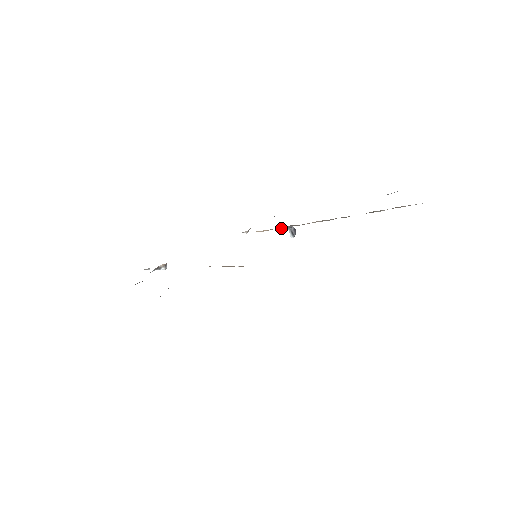
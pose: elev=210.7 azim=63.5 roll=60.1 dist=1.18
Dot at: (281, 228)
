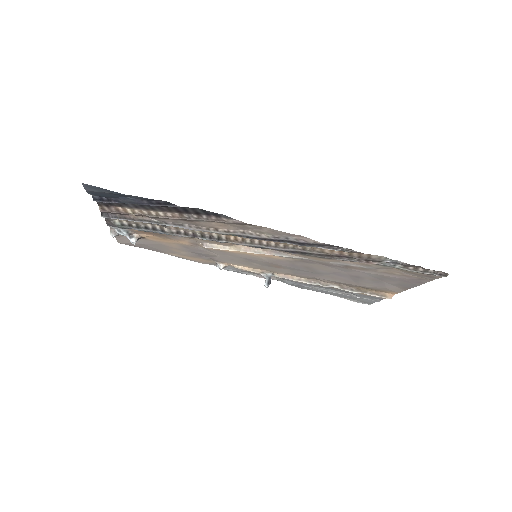
Dot at: (261, 274)
